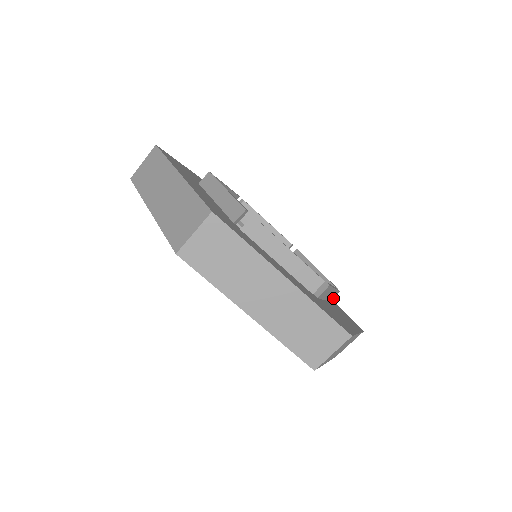
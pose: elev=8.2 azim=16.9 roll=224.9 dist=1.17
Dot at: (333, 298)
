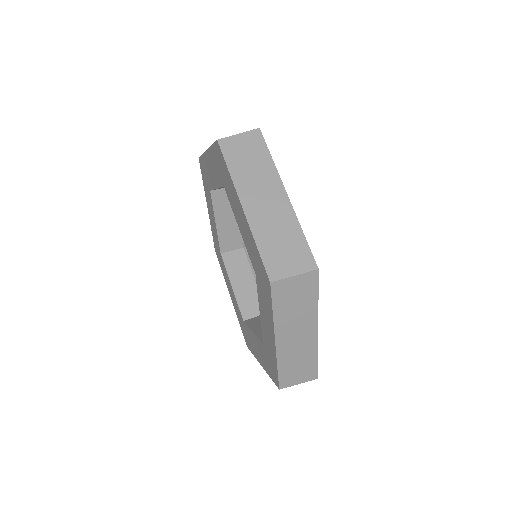
Dot at: occluded
